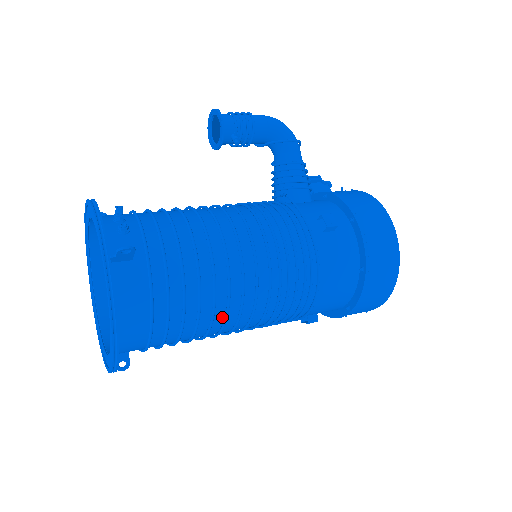
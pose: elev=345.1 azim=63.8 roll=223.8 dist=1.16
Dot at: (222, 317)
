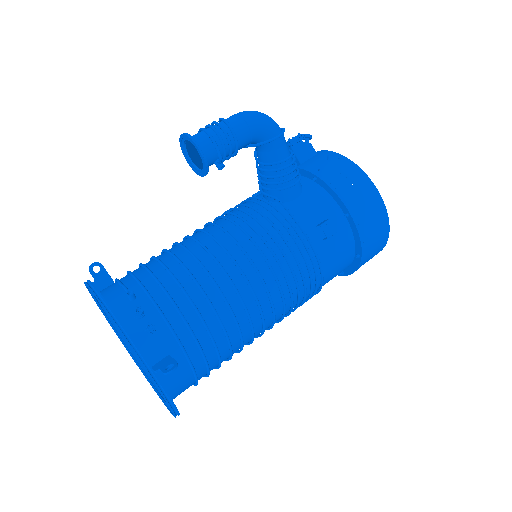
Dot at: (247, 343)
